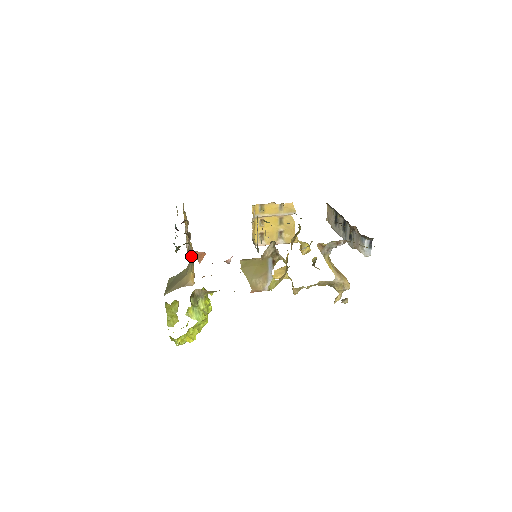
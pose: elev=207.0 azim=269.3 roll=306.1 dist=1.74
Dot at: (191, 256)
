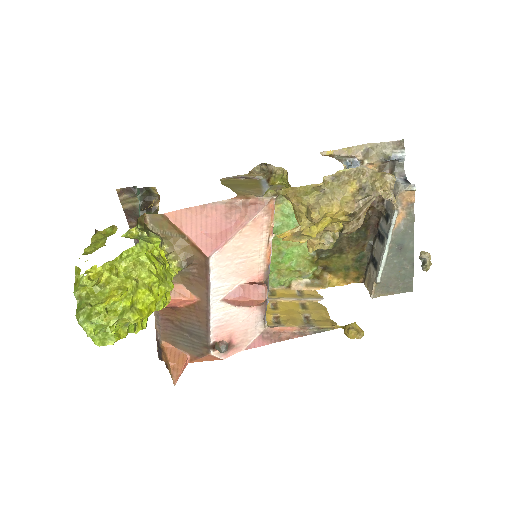
Dot at: occluded
